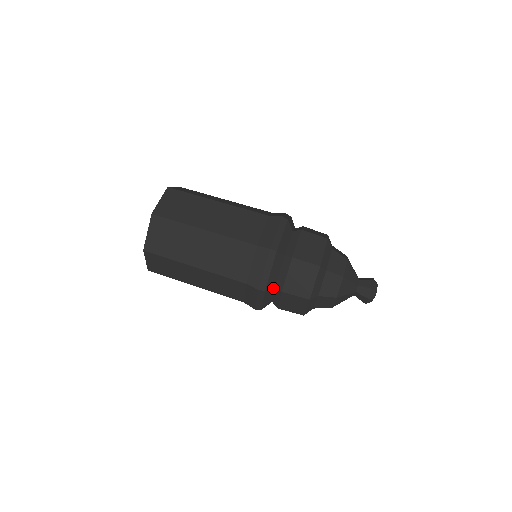
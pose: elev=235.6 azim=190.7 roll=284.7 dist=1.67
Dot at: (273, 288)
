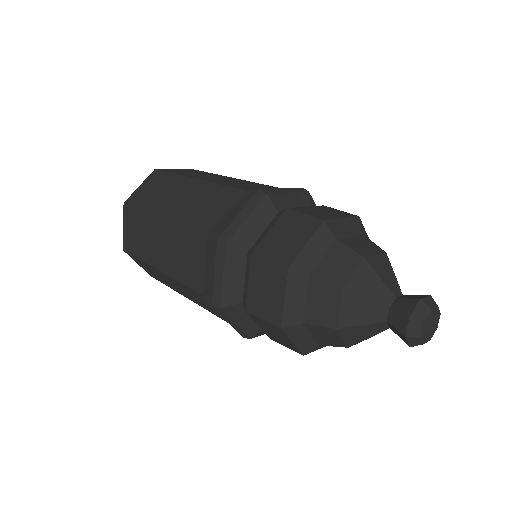
Dot at: occluded
